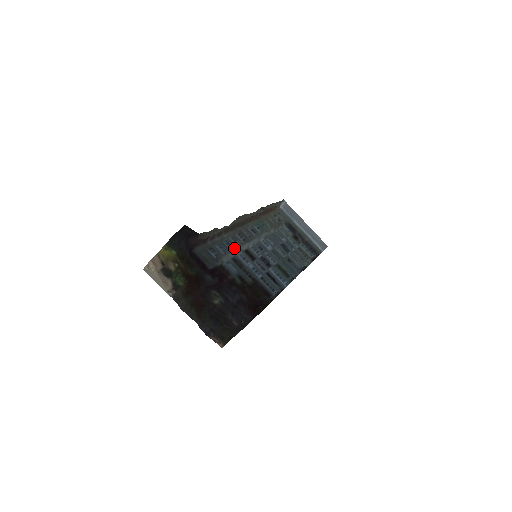
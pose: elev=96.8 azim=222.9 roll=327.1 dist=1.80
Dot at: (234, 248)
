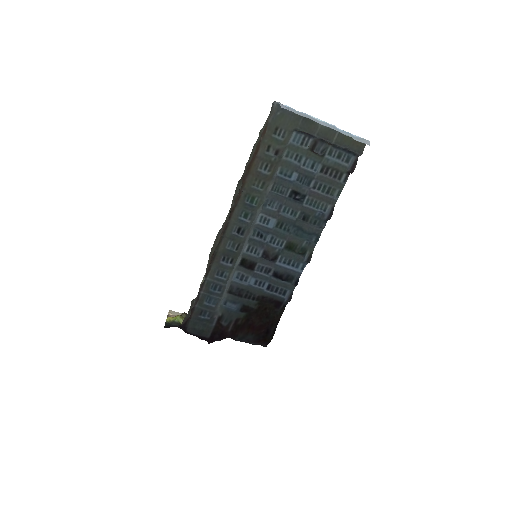
Dot at: (224, 286)
